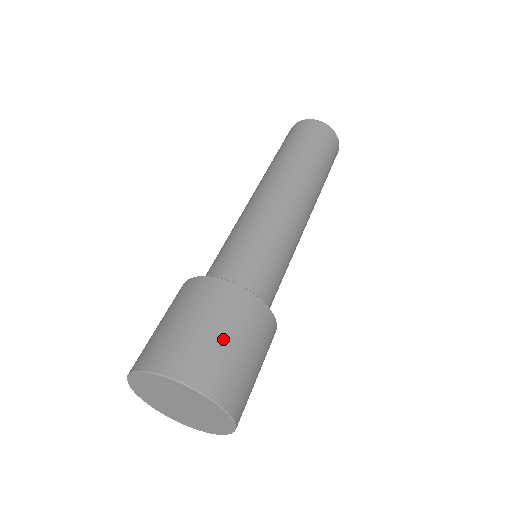
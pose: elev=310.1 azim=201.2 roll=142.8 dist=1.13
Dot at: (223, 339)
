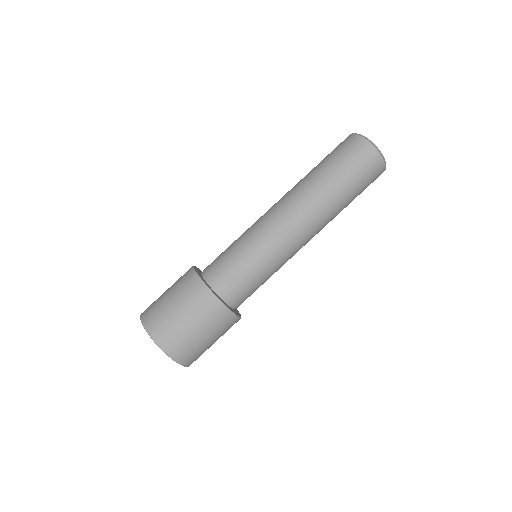
Dot at: (208, 342)
